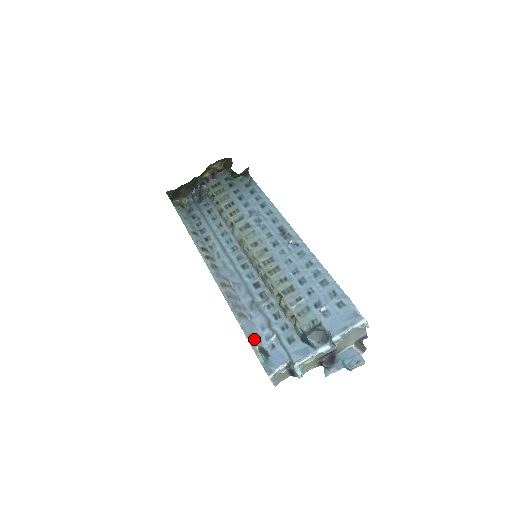
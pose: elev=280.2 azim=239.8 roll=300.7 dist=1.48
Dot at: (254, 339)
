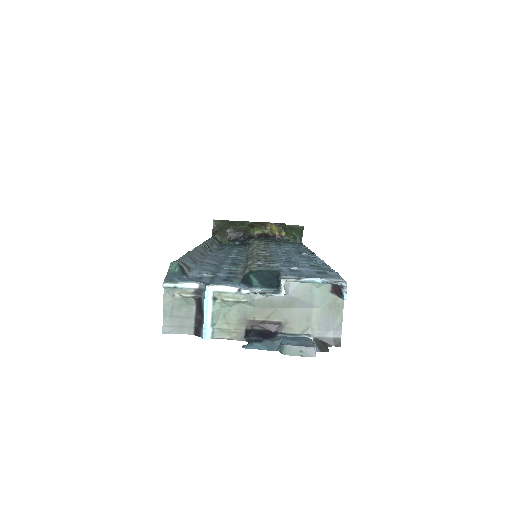
Dot at: (184, 264)
